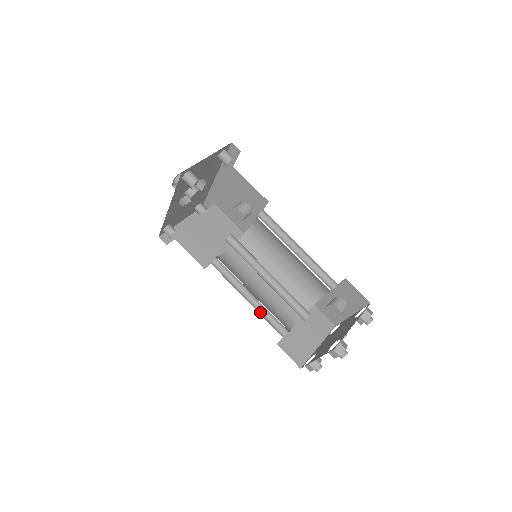
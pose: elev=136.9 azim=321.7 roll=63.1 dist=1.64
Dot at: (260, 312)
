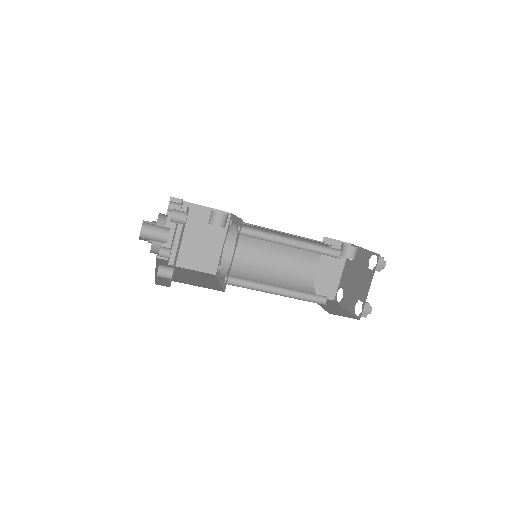
Dot at: occluded
